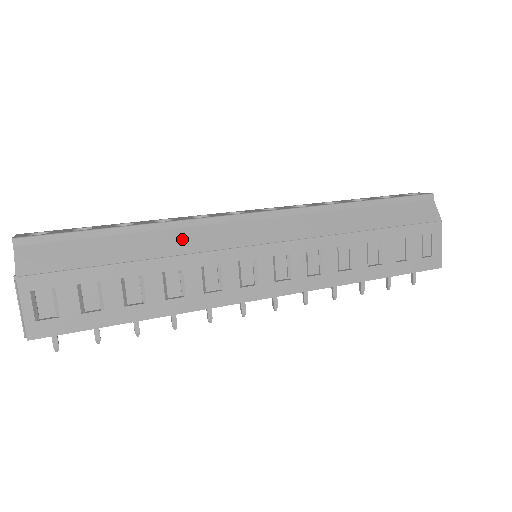
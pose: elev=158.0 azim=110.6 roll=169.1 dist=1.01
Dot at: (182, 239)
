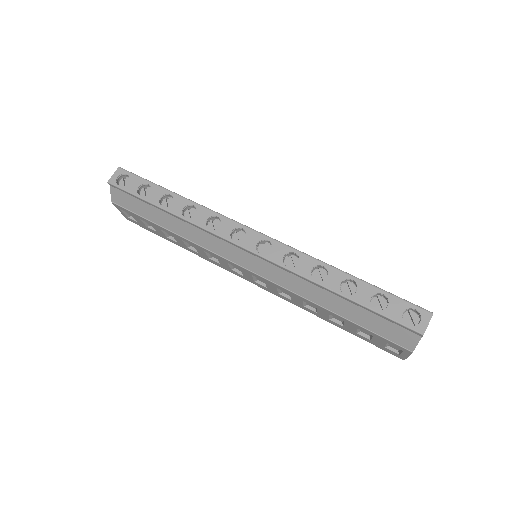
Dot at: (194, 233)
